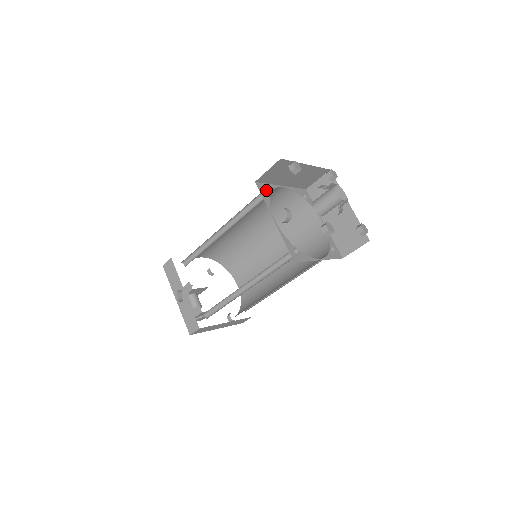
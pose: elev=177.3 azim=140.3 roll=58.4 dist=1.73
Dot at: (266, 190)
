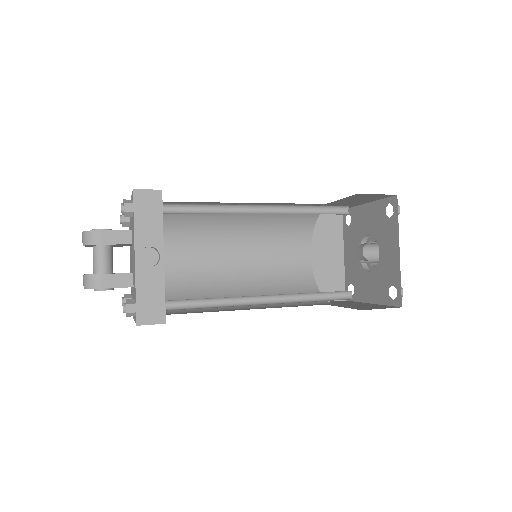
Dot at: (348, 206)
